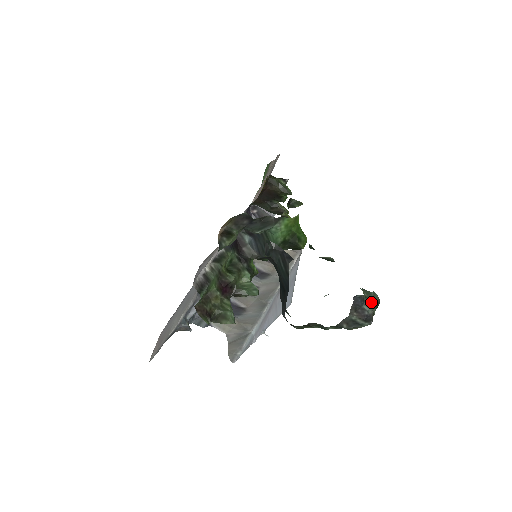
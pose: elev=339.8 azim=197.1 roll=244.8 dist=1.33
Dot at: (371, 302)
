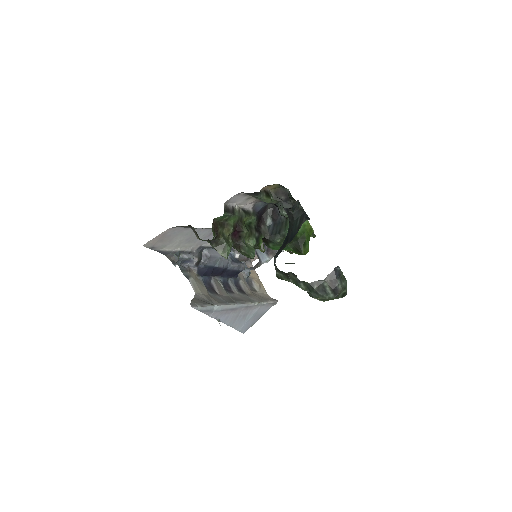
Dot at: (343, 283)
